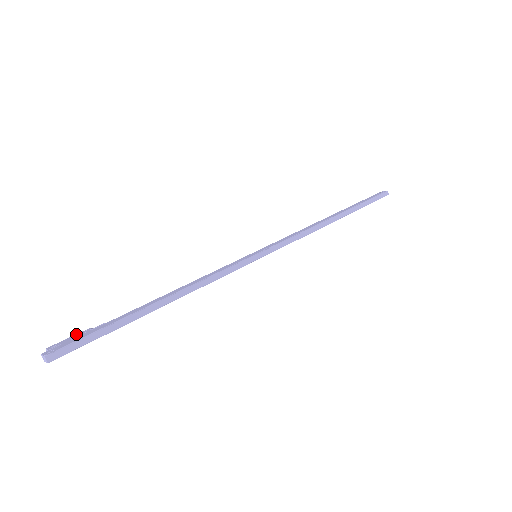
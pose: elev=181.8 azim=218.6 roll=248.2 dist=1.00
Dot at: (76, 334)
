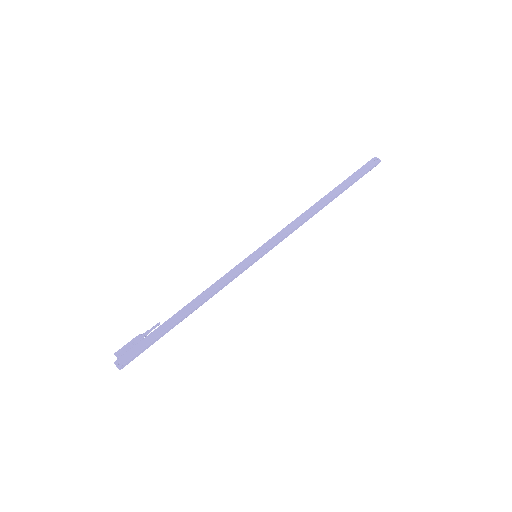
Dot at: (131, 341)
